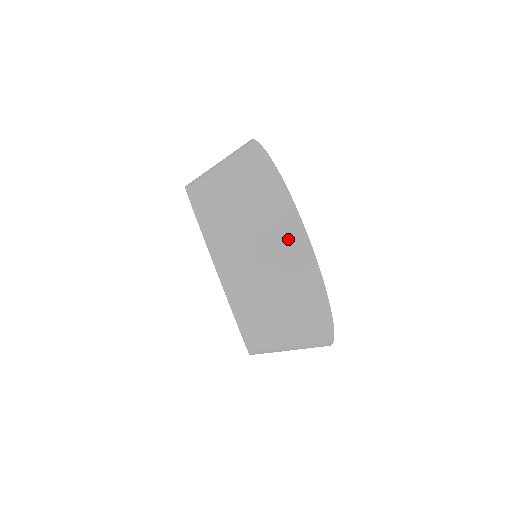
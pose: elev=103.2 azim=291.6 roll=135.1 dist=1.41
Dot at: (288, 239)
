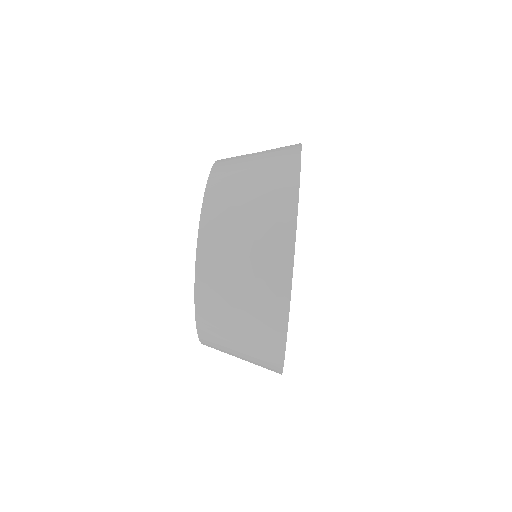
Dot at: (280, 187)
